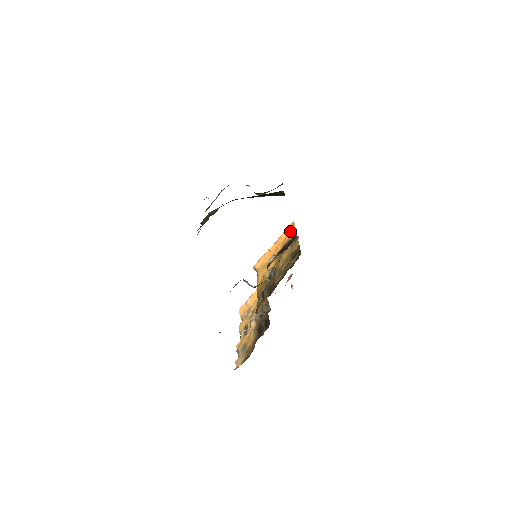
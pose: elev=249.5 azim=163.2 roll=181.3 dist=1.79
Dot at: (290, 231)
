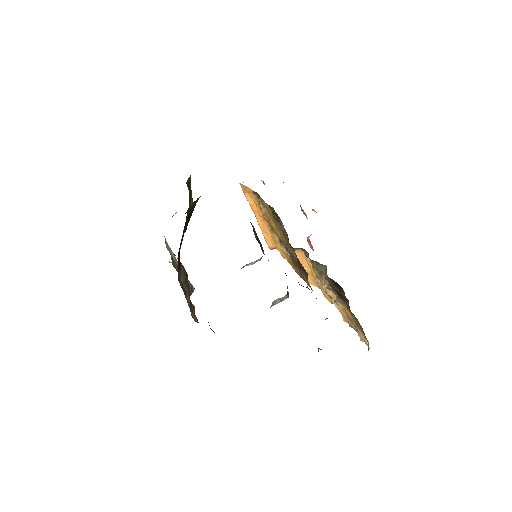
Dot at: (249, 194)
